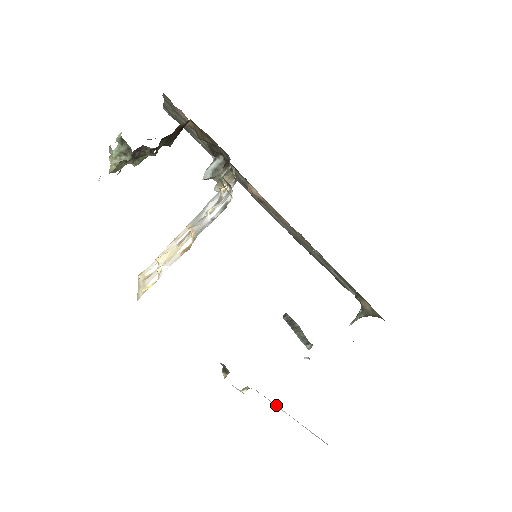
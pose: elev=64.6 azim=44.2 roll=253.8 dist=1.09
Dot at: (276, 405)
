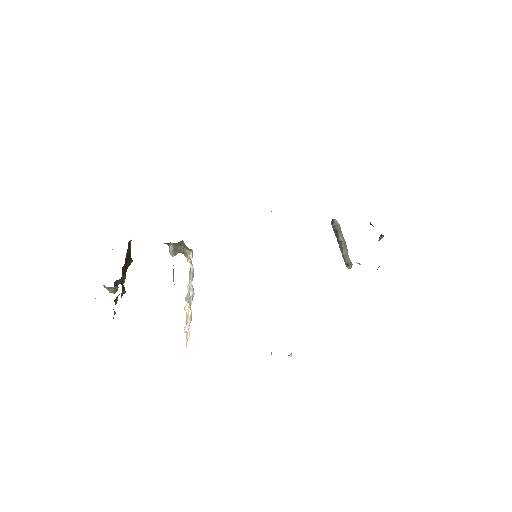
Dot at: occluded
